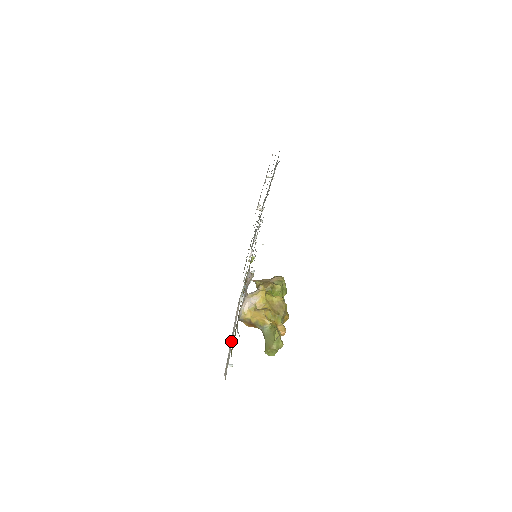
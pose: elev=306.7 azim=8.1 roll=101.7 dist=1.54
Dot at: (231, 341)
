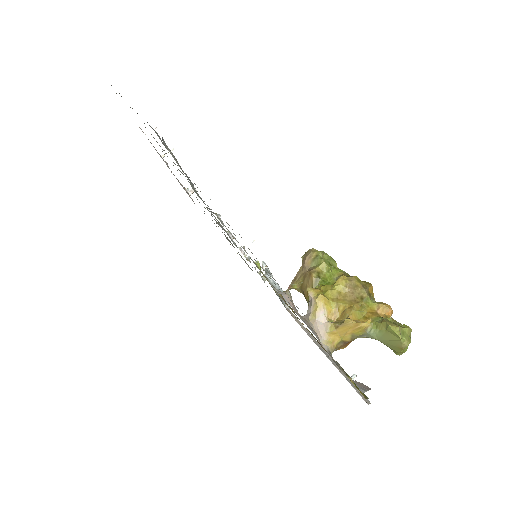
Dot at: (330, 360)
